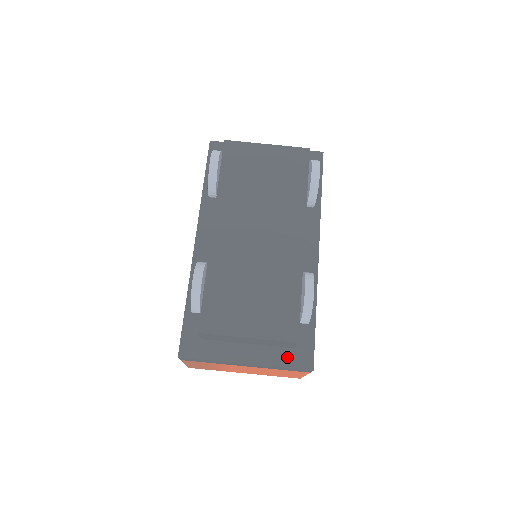
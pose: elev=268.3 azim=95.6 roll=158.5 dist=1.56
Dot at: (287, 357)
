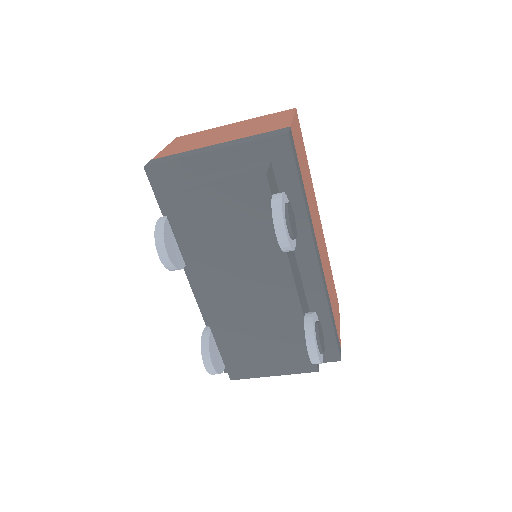
Dot at: occluded
